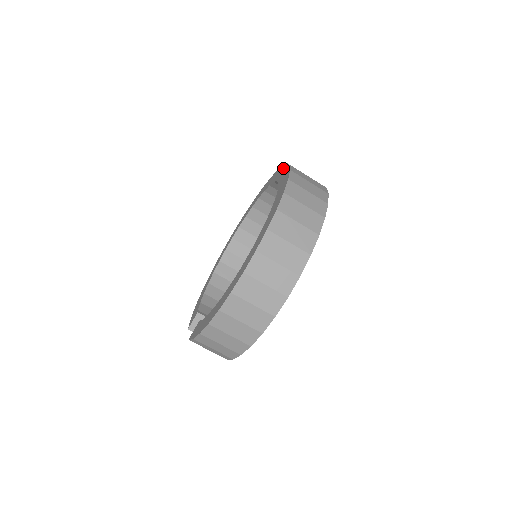
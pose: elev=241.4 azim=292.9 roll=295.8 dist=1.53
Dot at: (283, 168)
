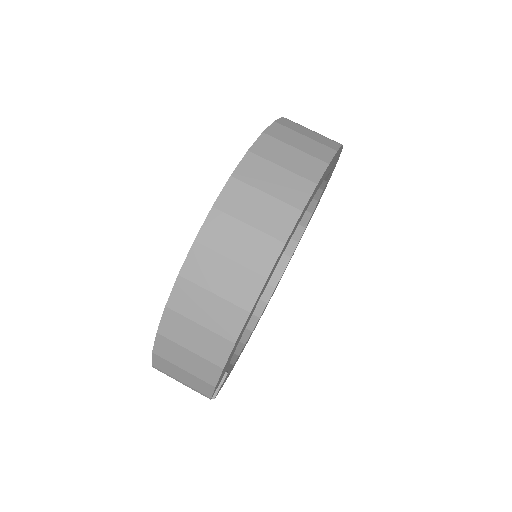
Dot at: occluded
